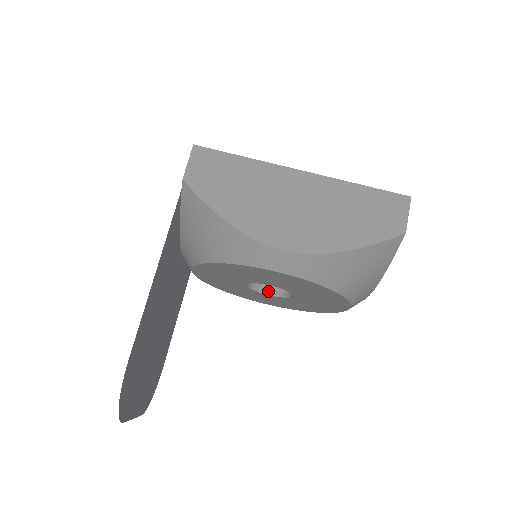
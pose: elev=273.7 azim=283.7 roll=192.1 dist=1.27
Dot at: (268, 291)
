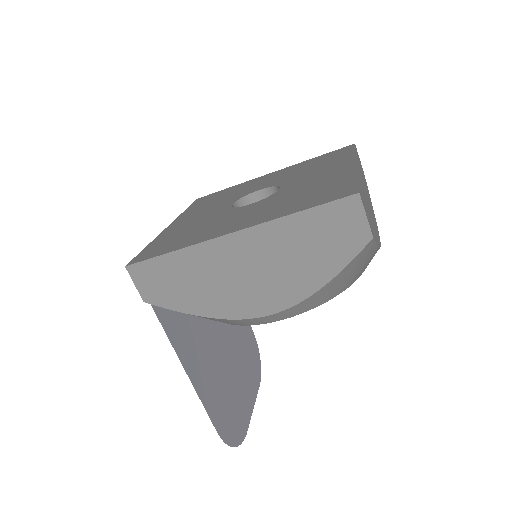
Dot at: occluded
